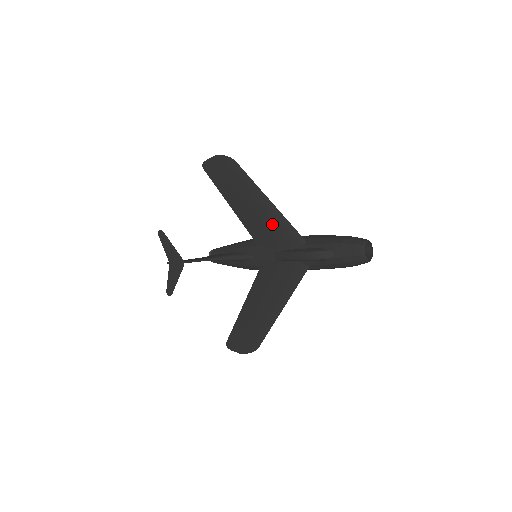
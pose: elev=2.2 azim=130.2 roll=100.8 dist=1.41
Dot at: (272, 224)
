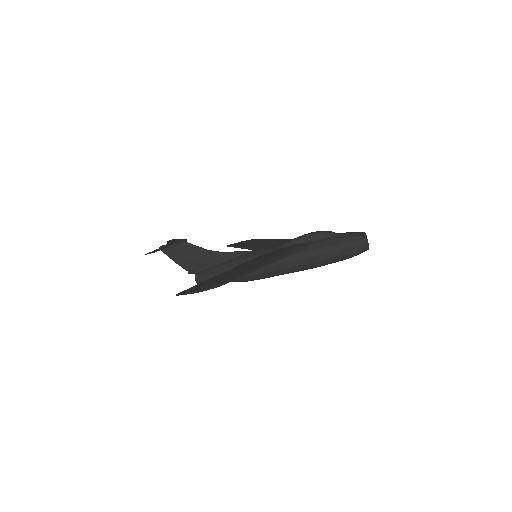
Dot at: (283, 241)
